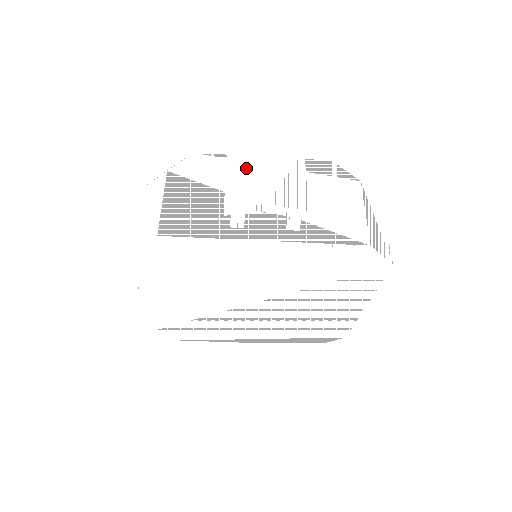
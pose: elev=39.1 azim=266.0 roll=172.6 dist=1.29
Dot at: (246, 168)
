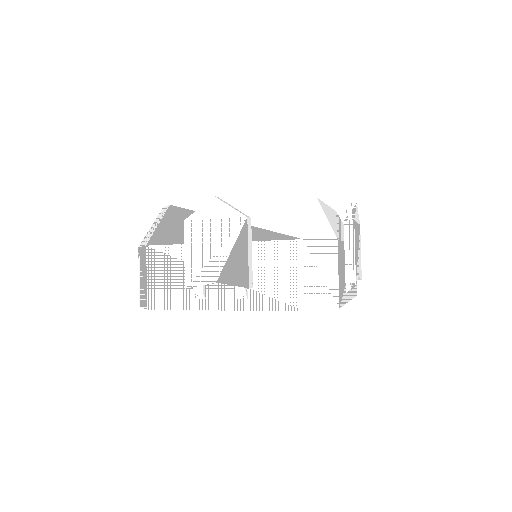
Dot at: (199, 245)
